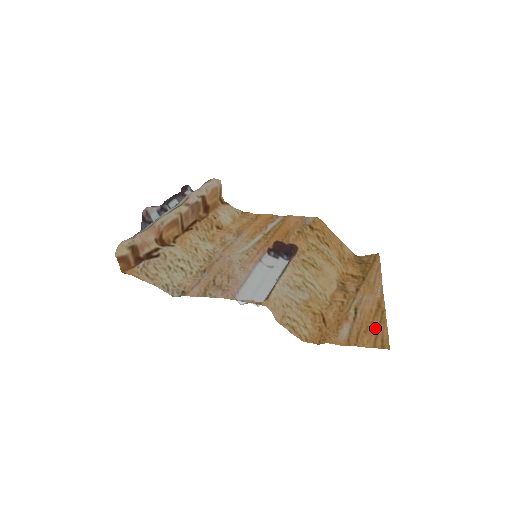
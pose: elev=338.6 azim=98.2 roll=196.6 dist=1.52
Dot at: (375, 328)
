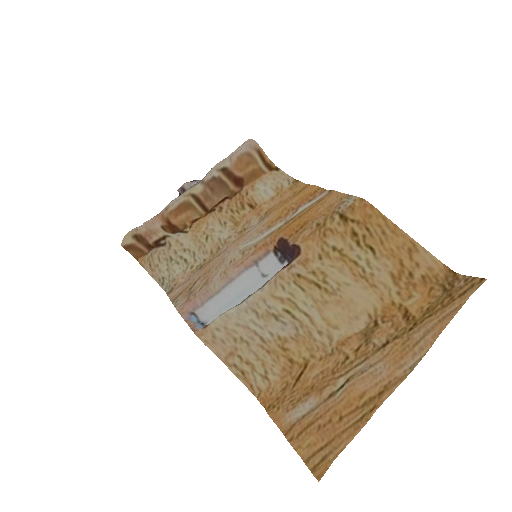
Dot at: (338, 429)
